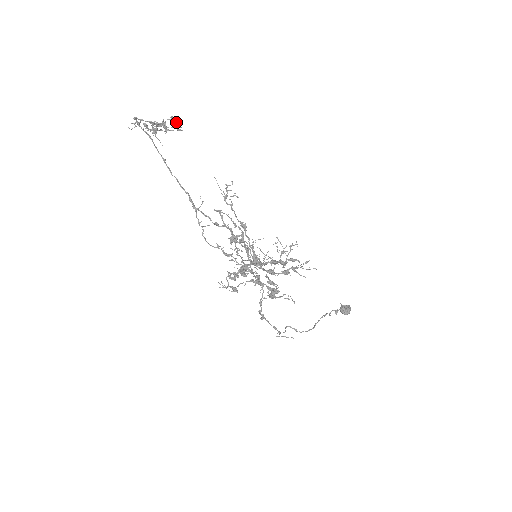
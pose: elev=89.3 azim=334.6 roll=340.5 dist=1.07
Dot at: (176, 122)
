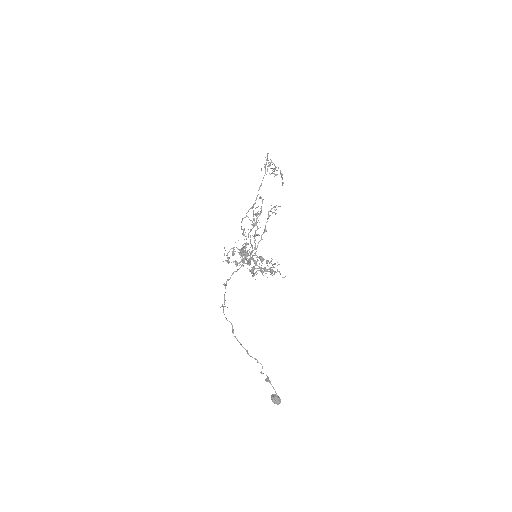
Dot at: (281, 173)
